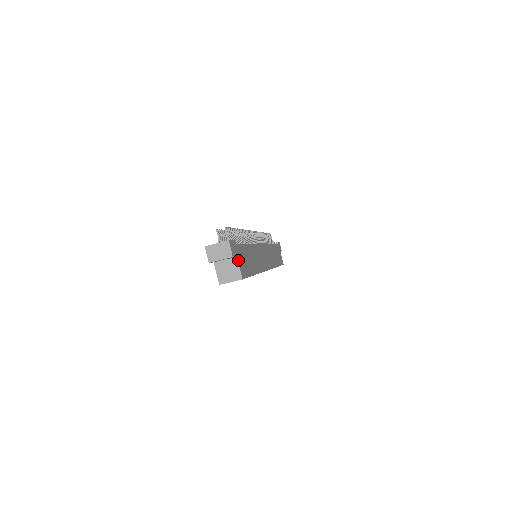
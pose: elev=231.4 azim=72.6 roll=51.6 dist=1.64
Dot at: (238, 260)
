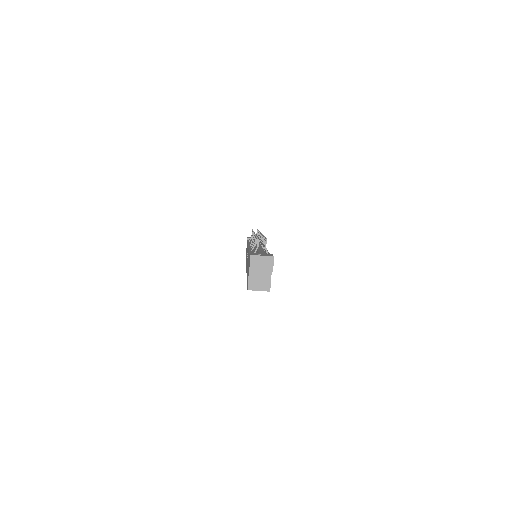
Dot at: (271, 273)
